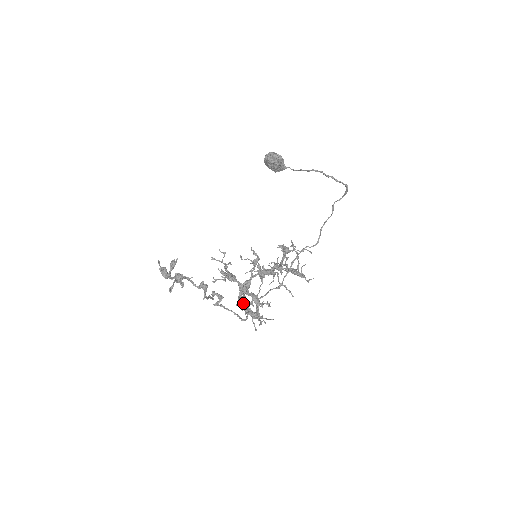
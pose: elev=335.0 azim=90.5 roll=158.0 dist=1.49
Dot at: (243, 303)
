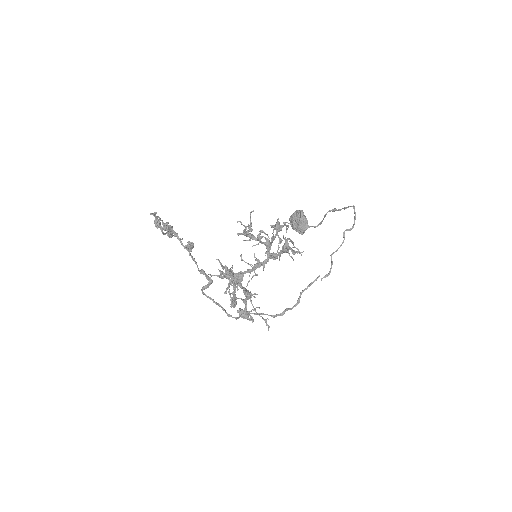
Dot at: occluded
